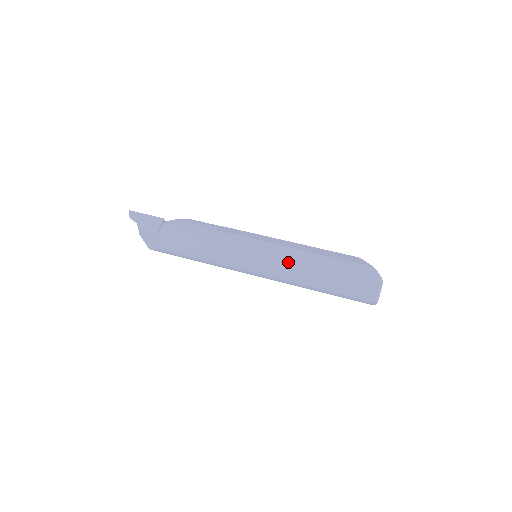
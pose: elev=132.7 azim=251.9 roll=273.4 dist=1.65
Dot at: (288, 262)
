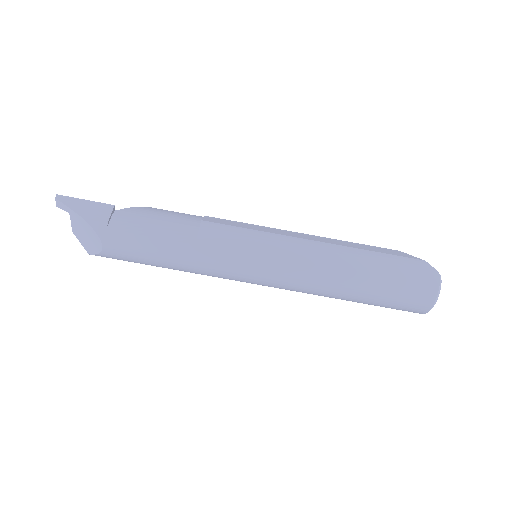
Dot at: (311, 260)
